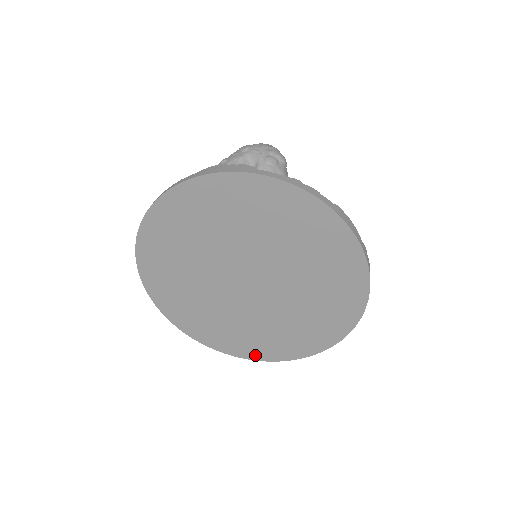
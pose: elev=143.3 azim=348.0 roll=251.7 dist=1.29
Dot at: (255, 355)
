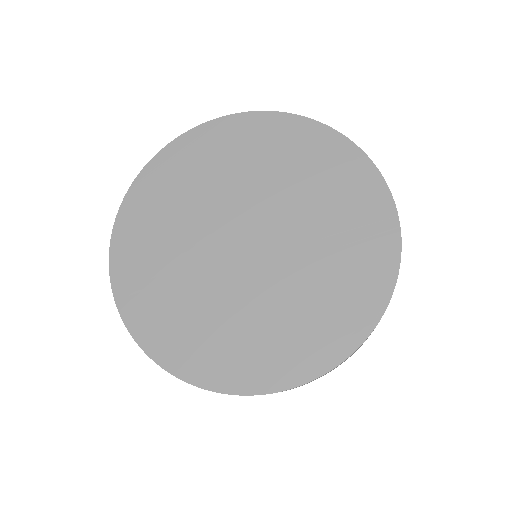
Dot at: (331, 354)
